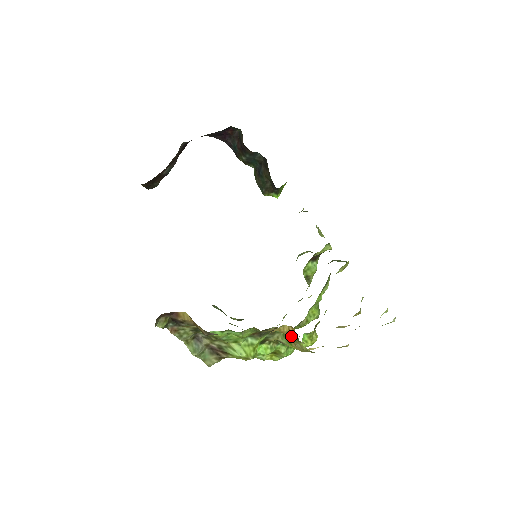
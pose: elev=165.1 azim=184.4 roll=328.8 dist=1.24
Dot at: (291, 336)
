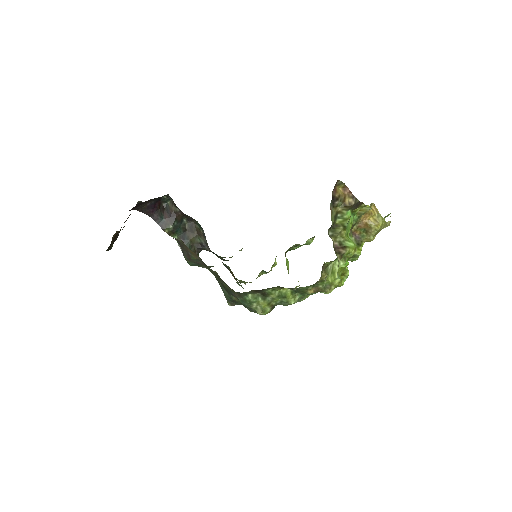
Dot at: (375, 213)
